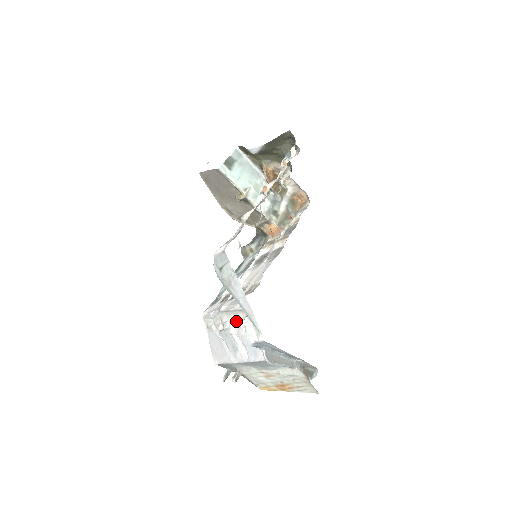
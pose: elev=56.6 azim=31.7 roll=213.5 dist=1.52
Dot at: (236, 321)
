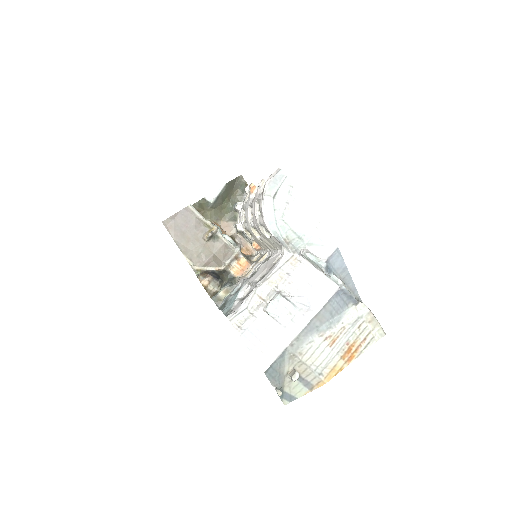
Dot at: (283, 280)
